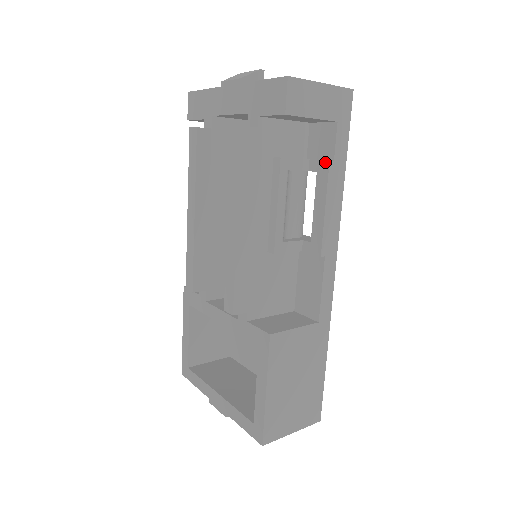
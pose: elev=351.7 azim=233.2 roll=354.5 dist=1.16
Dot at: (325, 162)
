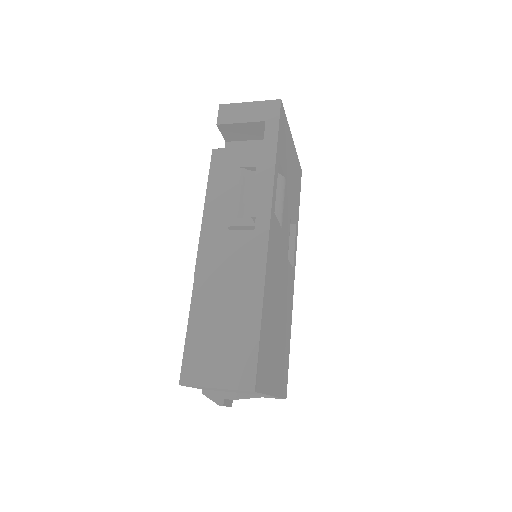
Dot at: (259, 150)
